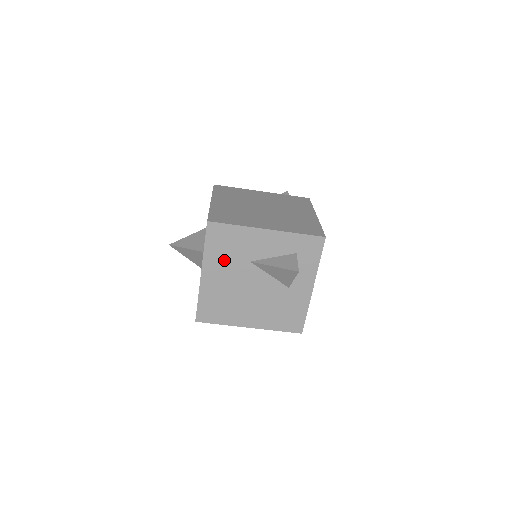
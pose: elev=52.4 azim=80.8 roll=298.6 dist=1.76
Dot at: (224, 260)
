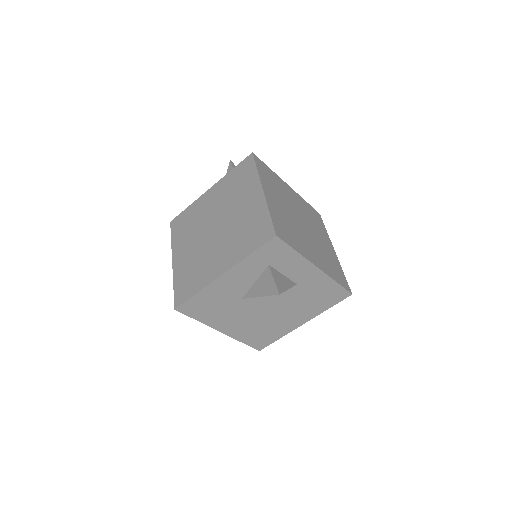
Dot at: (222, 314)
